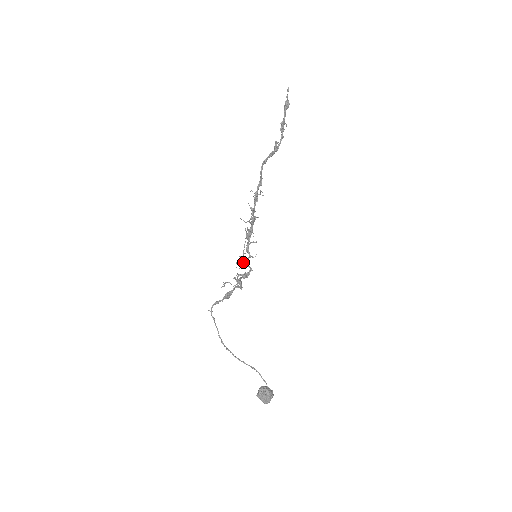
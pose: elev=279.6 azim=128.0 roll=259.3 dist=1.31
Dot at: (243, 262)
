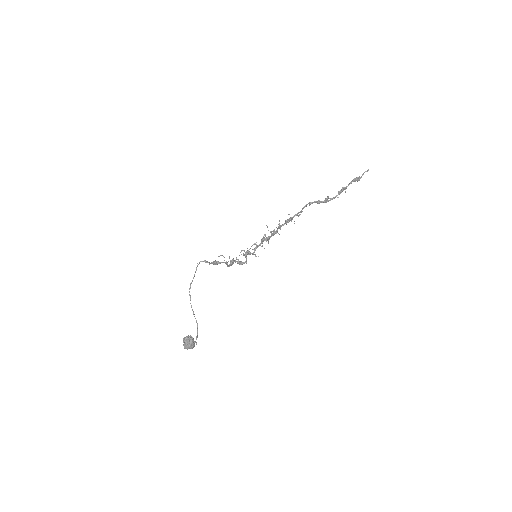
Dot at: (245, 253)
